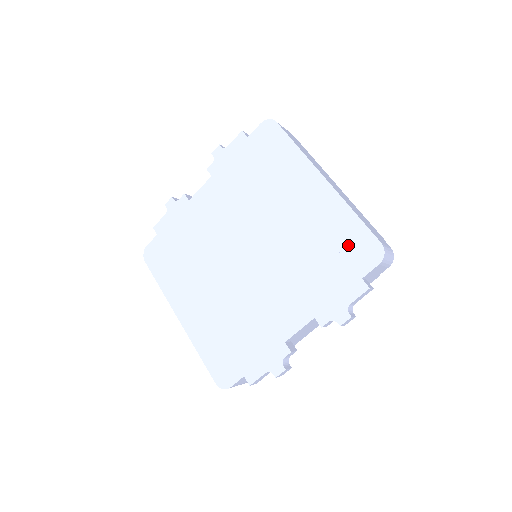
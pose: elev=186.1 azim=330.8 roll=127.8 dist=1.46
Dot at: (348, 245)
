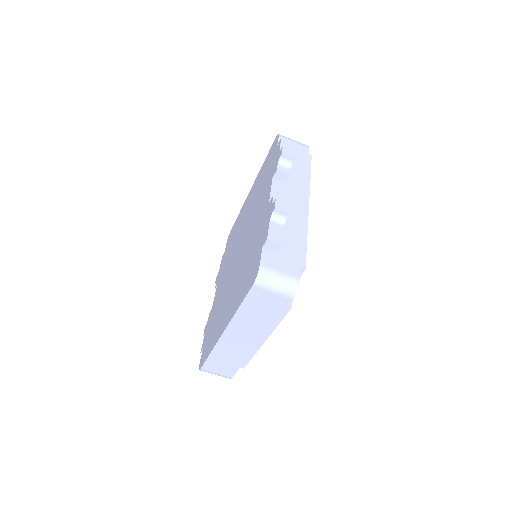
Dot at: (267, 162)
